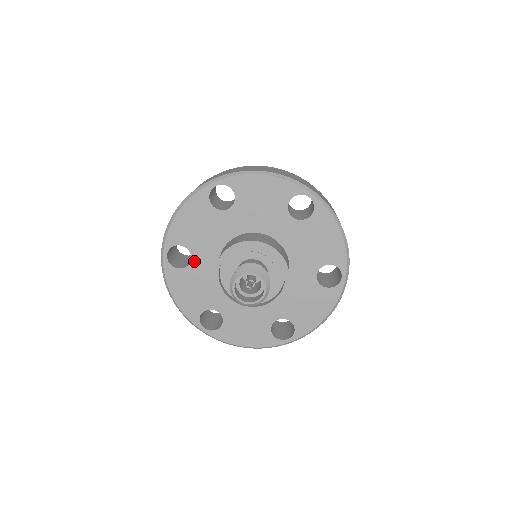
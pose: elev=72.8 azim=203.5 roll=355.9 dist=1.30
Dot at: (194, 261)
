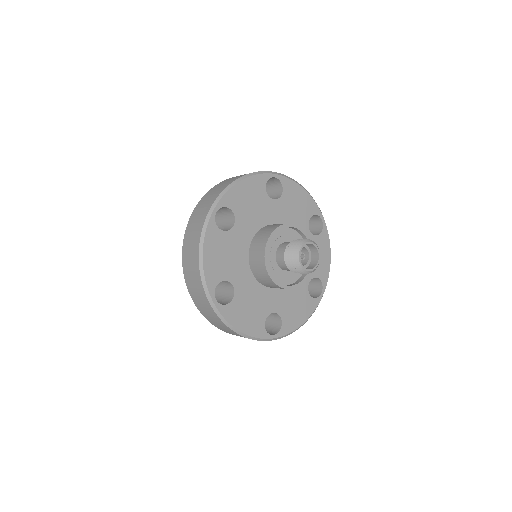
Dot at: (235, 229)
